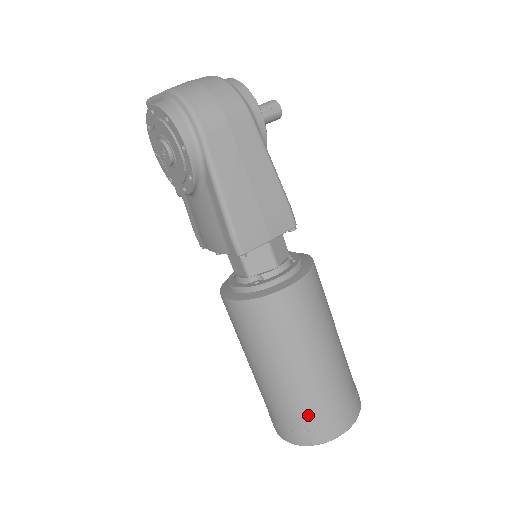
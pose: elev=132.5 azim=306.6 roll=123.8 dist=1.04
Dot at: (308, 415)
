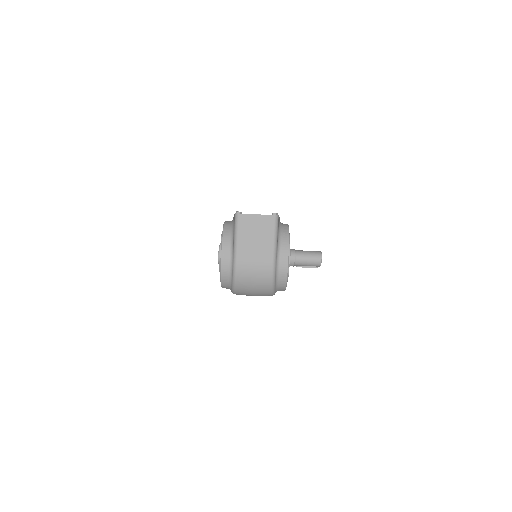
Dot at: occluded
